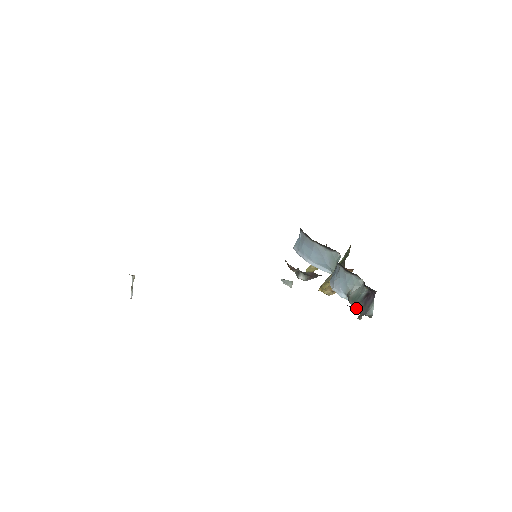
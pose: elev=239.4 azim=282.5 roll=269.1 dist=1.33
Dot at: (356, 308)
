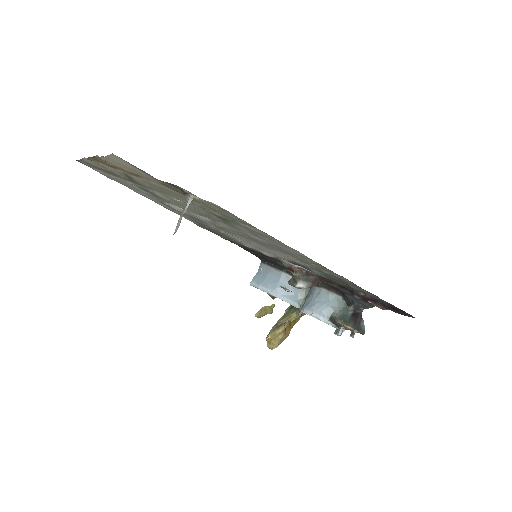
Dot at: (348, 325)
